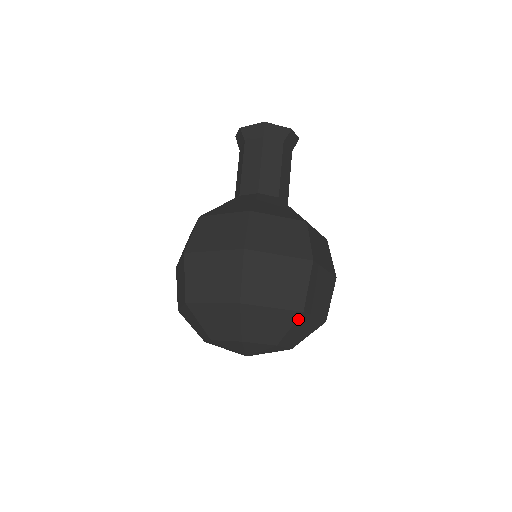
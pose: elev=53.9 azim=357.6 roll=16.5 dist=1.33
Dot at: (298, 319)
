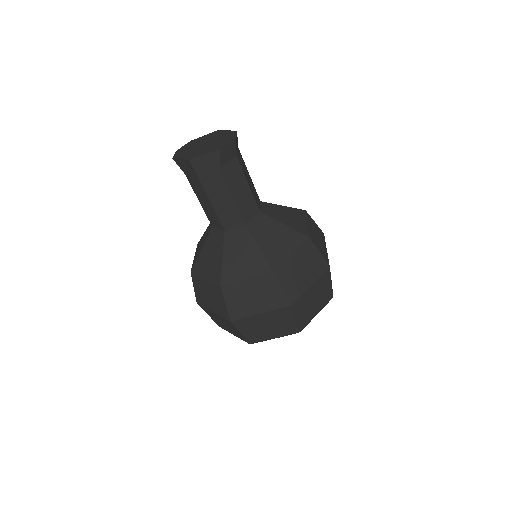
Dot at: occluded
